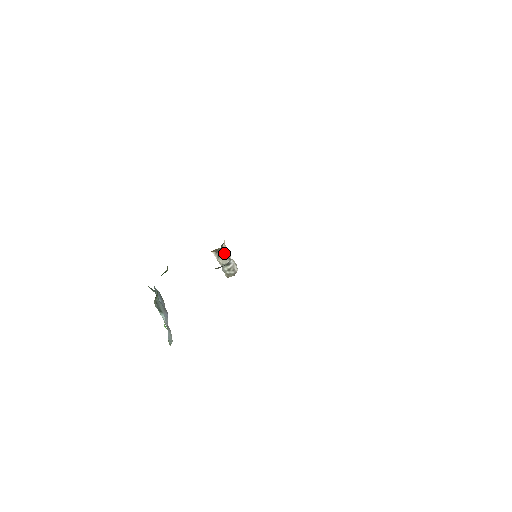
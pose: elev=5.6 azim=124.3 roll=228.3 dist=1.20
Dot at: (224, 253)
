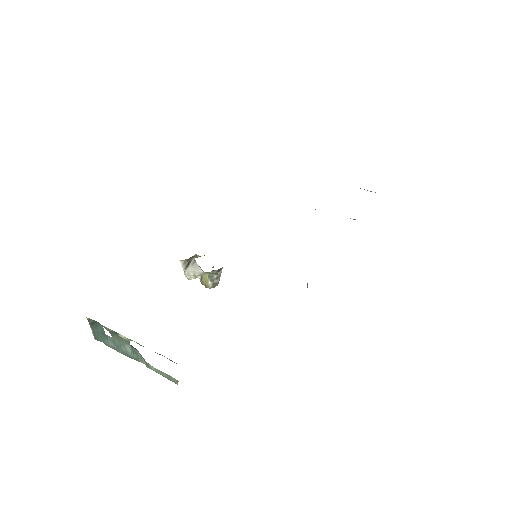
Dot at: (195, 262)
